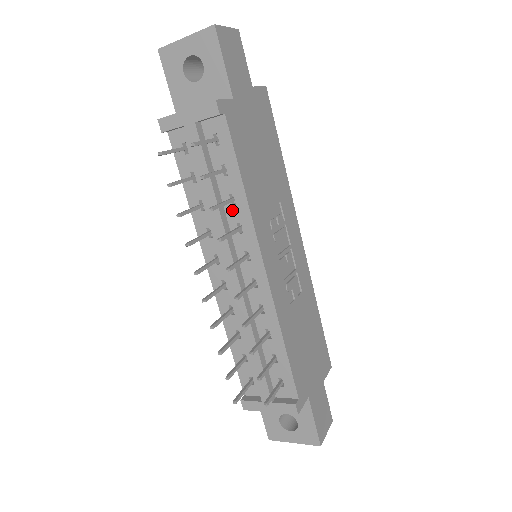
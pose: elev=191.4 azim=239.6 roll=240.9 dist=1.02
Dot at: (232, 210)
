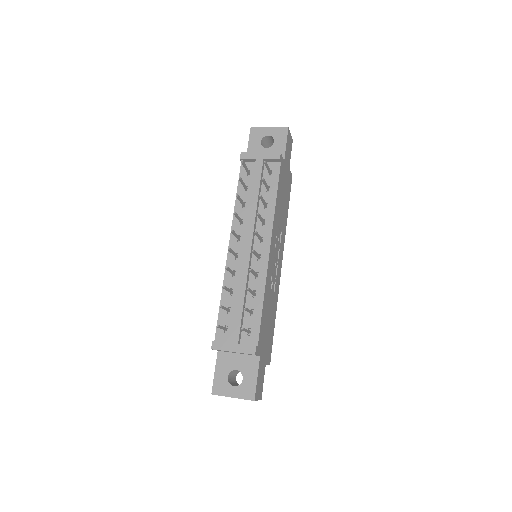
Dot at: (263, 211)
